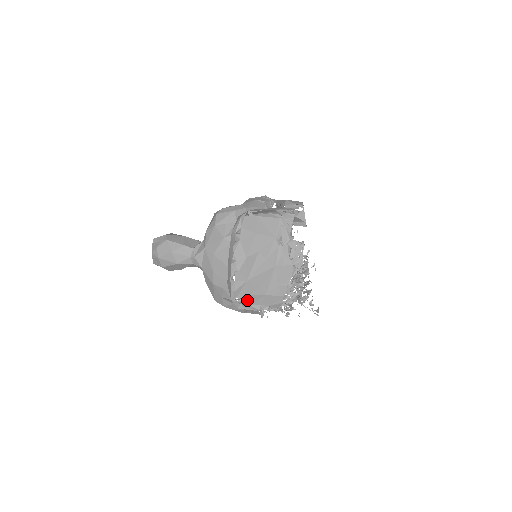
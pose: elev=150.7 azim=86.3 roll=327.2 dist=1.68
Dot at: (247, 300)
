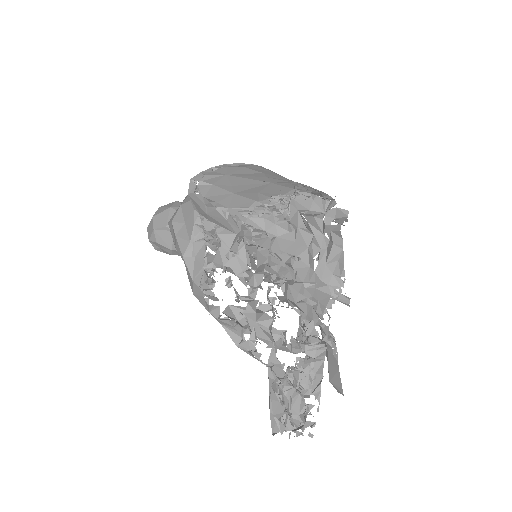
Dot at: (207, 190)
